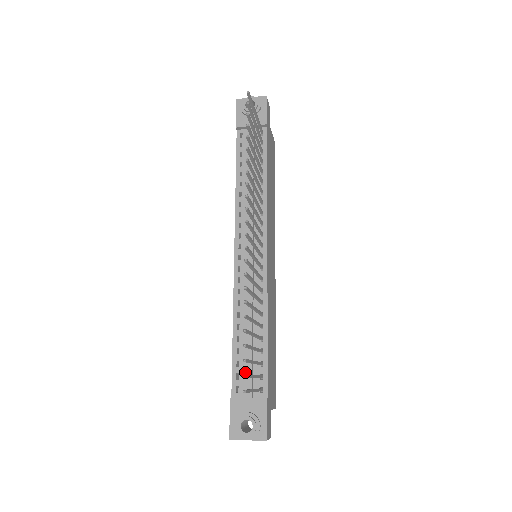
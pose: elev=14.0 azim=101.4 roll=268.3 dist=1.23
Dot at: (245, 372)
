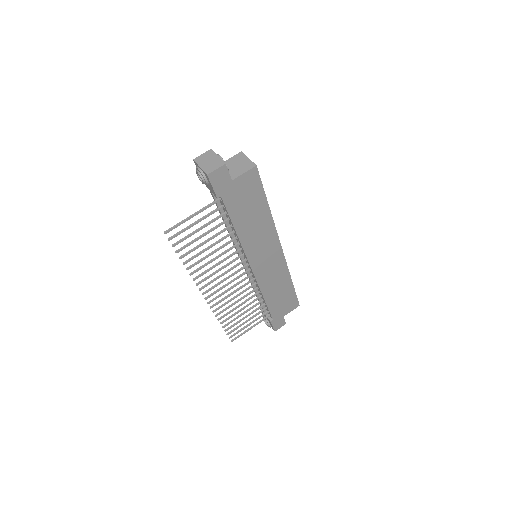
Dot at: (260, 305)
